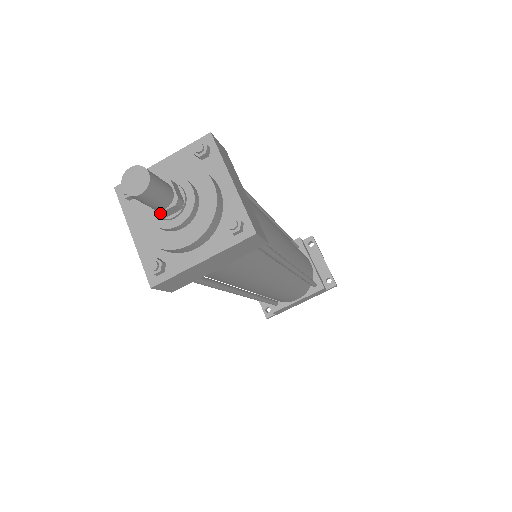
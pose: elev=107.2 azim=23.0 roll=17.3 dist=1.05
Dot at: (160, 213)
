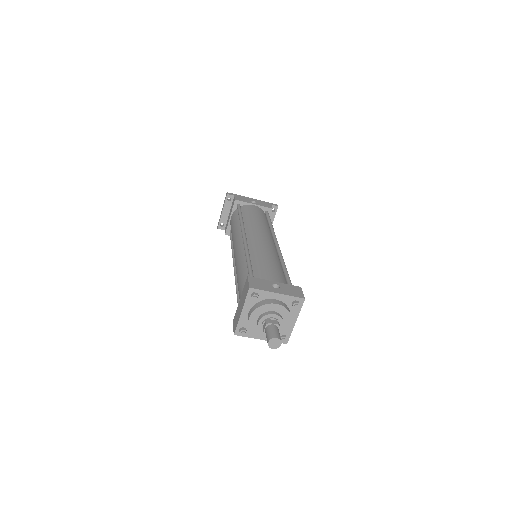
Dot at: occluded
